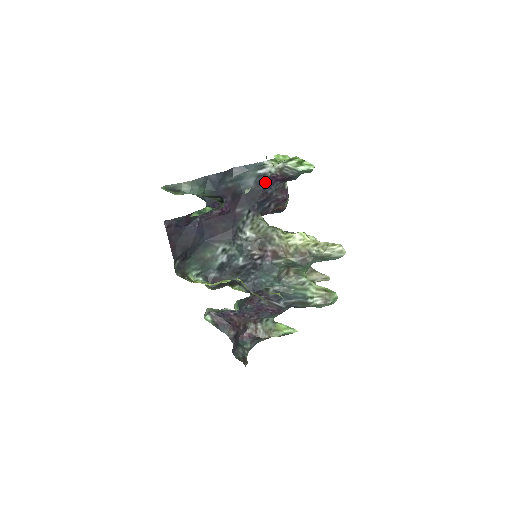
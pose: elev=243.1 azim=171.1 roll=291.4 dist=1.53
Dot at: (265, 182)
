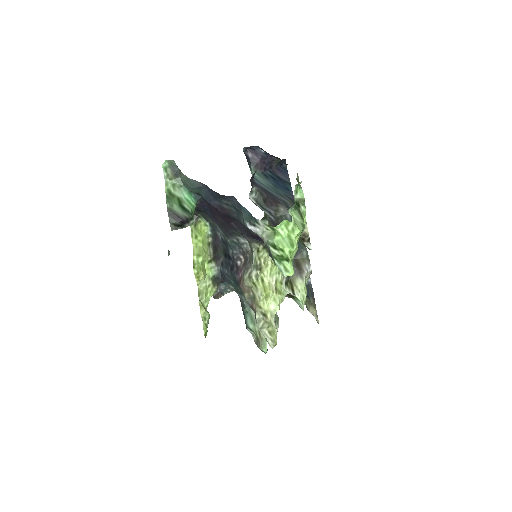
Dot at: (253, 234)
